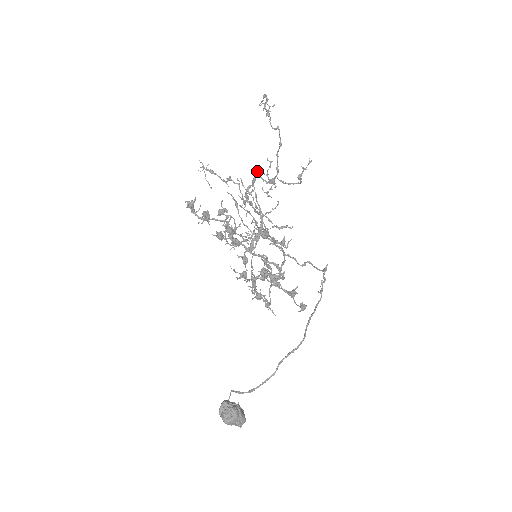
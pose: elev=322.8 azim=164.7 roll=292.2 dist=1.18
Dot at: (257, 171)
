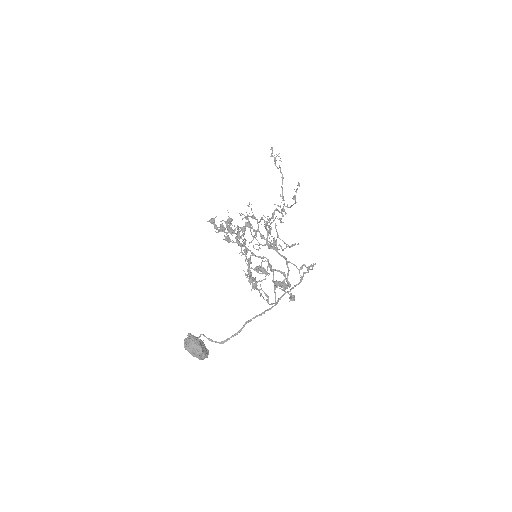
Dot at: occluded
